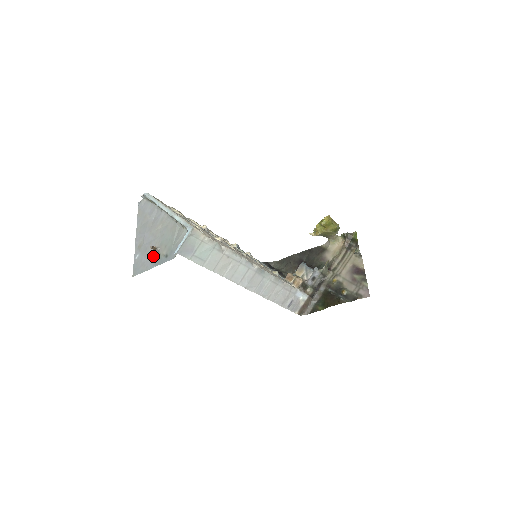
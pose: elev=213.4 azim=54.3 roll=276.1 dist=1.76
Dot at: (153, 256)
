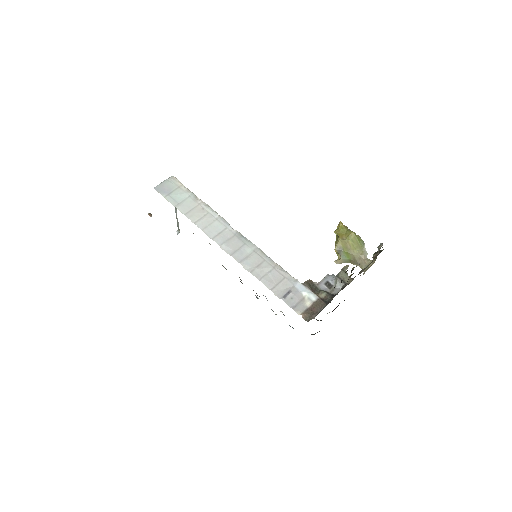
Dot at: occluded
